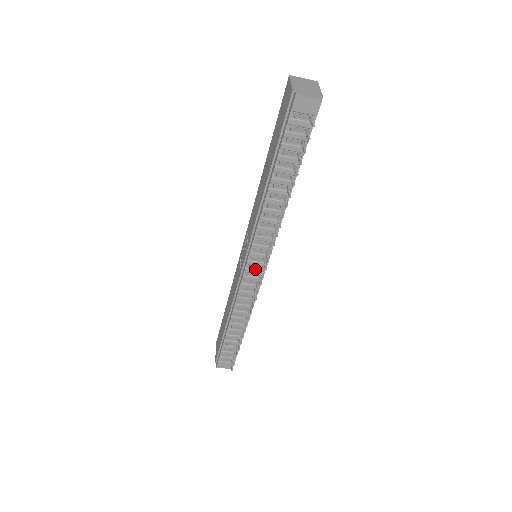
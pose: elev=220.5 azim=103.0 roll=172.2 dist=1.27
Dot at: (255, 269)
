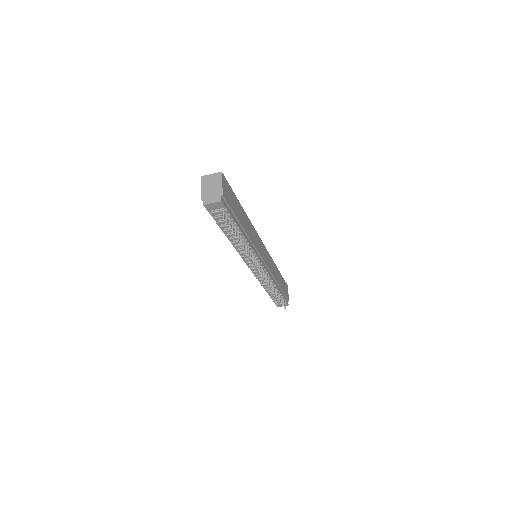
Dot at: occluded
